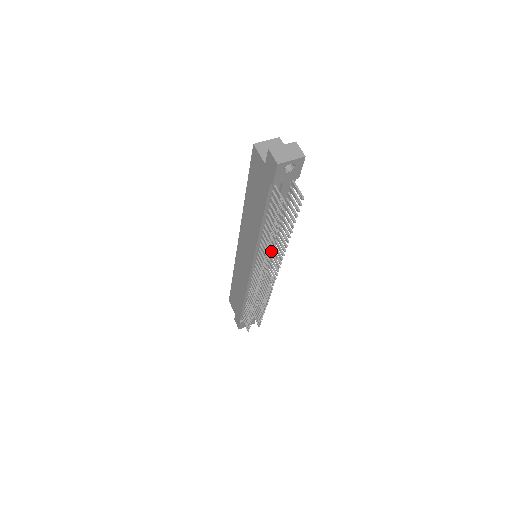
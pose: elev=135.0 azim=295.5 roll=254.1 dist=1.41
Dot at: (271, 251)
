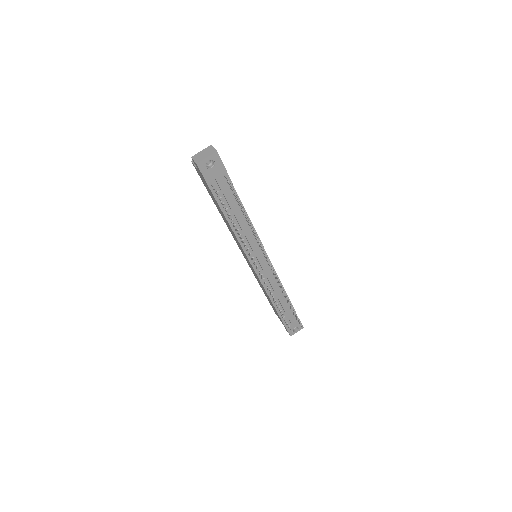
Dot at: (243, 239)
